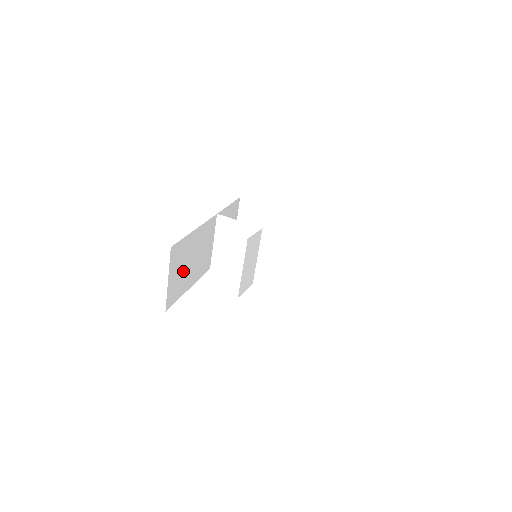
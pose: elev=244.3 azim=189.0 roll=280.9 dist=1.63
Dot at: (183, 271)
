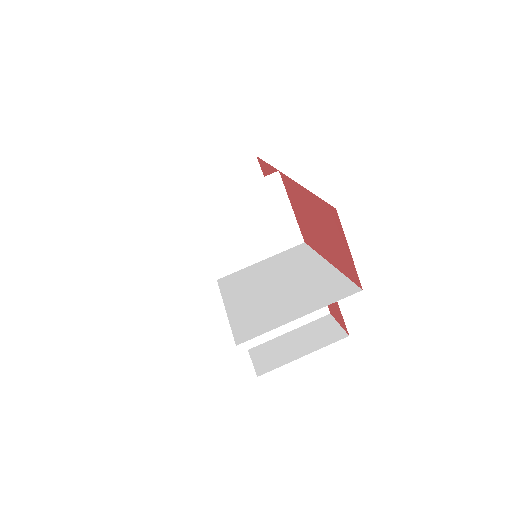
Dot at: occluded
